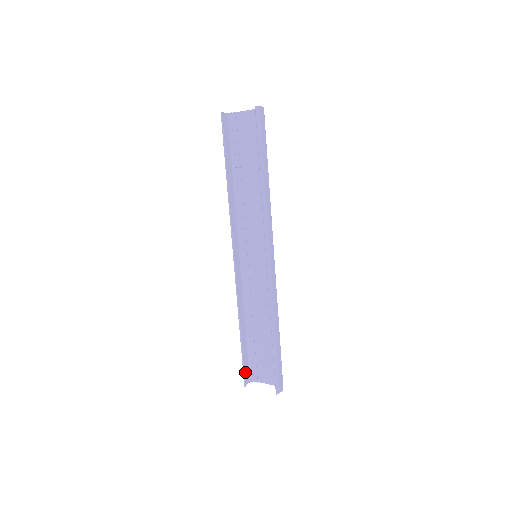
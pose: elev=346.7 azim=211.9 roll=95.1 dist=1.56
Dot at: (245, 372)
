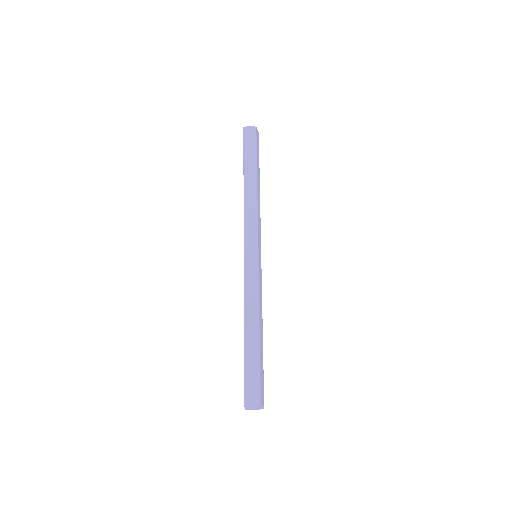
Dot at: occluded
